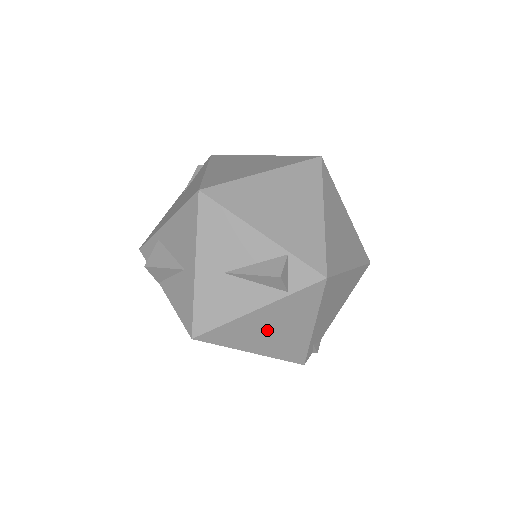
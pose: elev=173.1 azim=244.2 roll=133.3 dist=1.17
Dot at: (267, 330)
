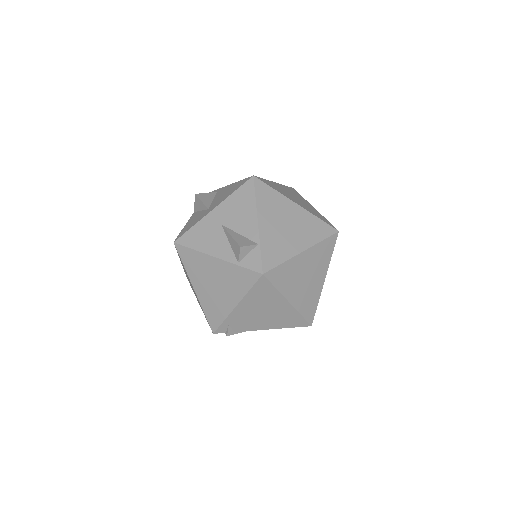
Dot at: (211, 279)
